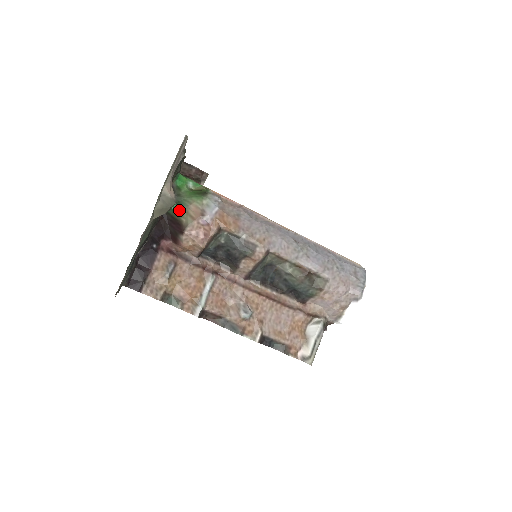
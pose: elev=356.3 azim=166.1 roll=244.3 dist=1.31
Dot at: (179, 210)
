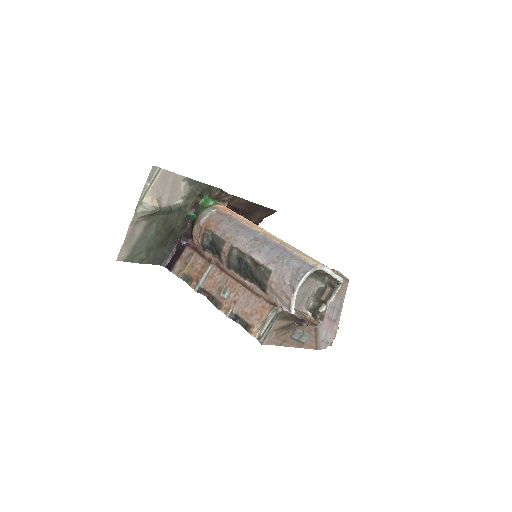
Dot at: (196, 219)
